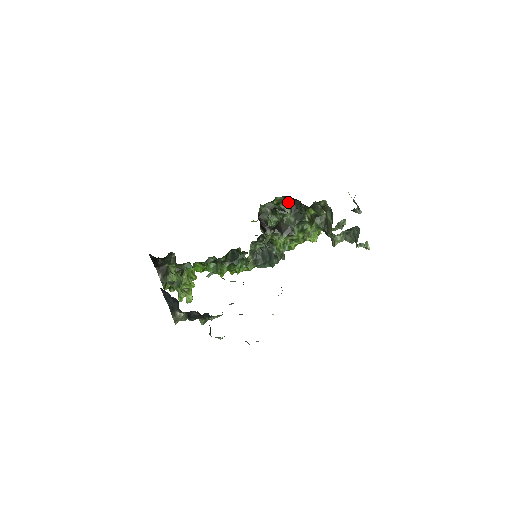
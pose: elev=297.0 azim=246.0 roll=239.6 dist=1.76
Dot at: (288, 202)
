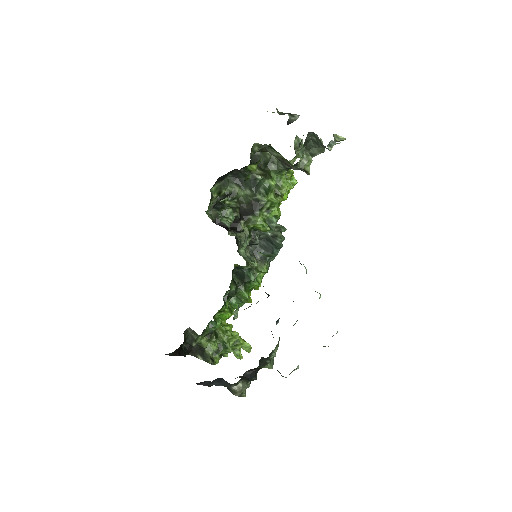
Dot at: (227, 182)
